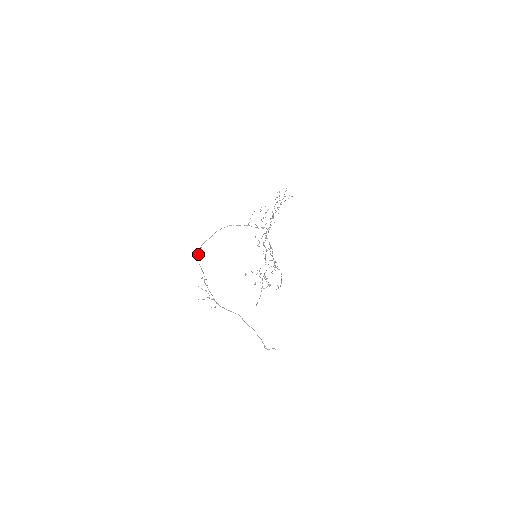
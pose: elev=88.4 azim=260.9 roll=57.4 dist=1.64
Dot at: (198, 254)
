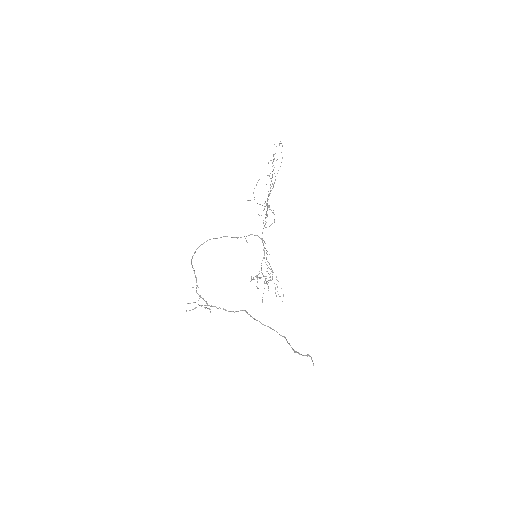
Dot at: (191, 259)
